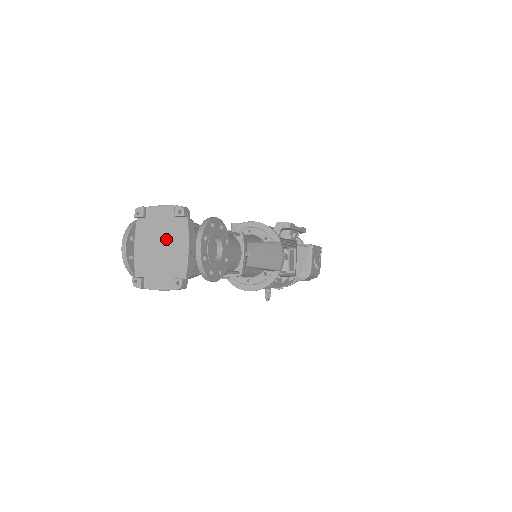
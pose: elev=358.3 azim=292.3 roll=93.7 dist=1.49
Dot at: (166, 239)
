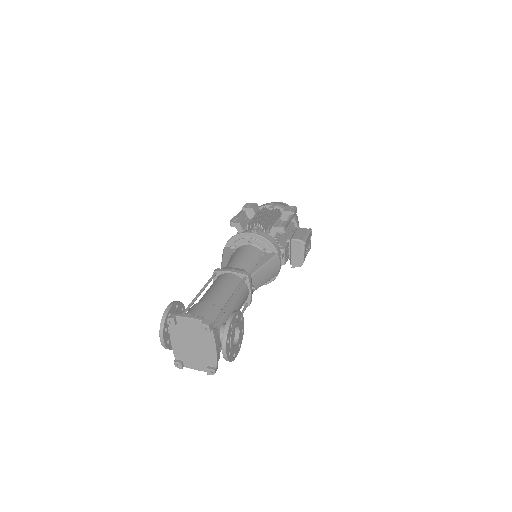
Dot at: (197, 341)
